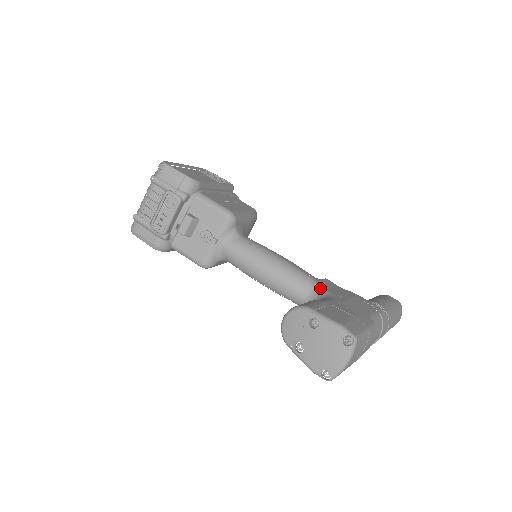
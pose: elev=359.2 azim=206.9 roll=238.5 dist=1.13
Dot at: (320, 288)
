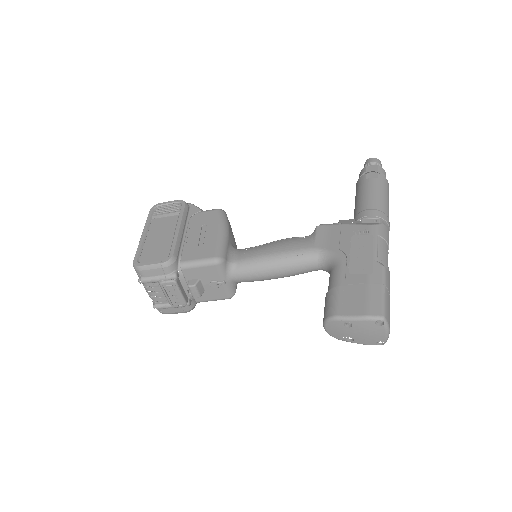
Dot at: (322, 253)
